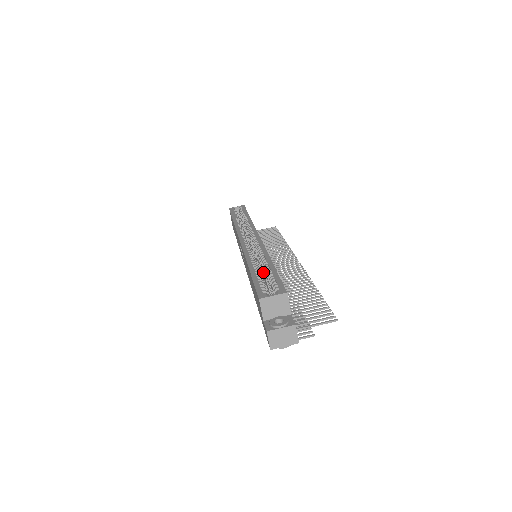
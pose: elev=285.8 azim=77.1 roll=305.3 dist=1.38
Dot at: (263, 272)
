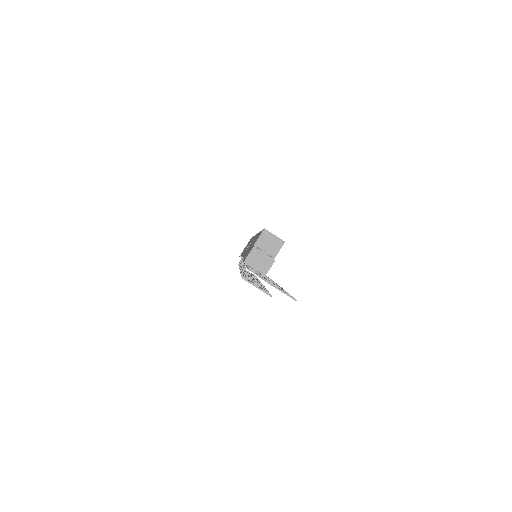
Dot at: occluded
